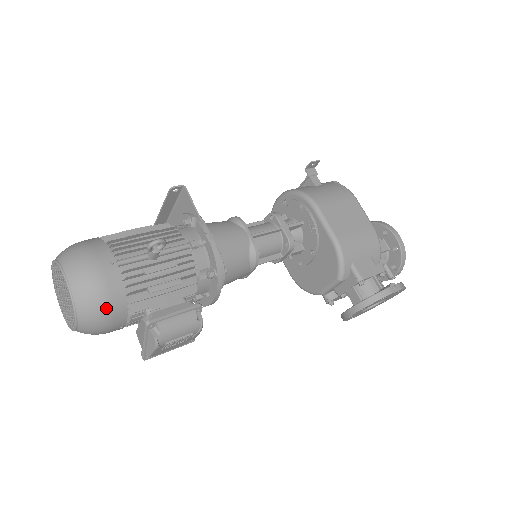
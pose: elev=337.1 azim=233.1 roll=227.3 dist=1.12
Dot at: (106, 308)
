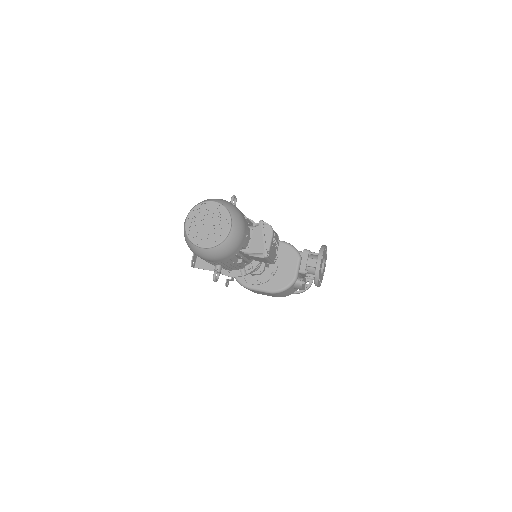
Dot at: (240, 212)
